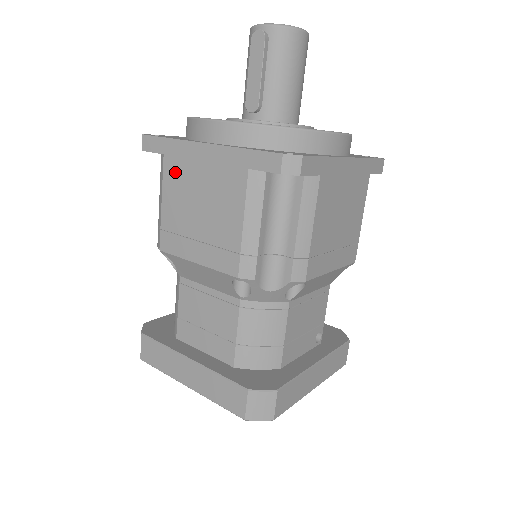
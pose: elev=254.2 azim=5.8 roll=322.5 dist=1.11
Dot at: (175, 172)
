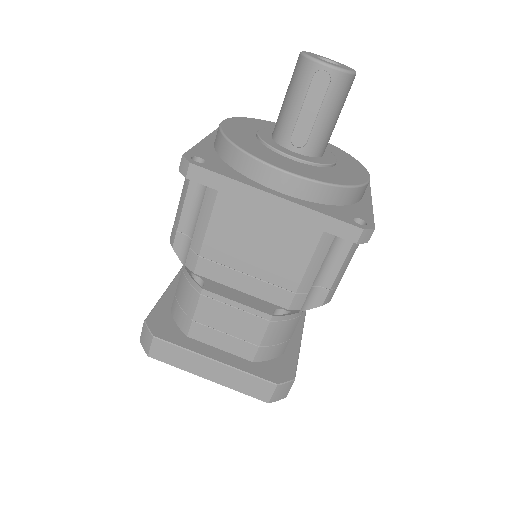
Dot at: (231, 211)
